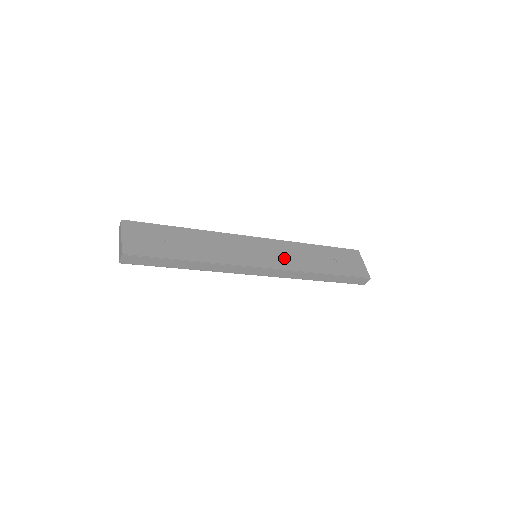
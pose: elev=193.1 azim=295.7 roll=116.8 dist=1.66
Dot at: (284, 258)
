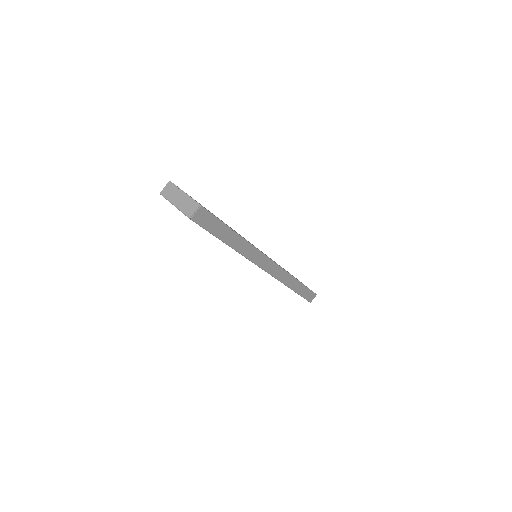
Dot at: occluded
